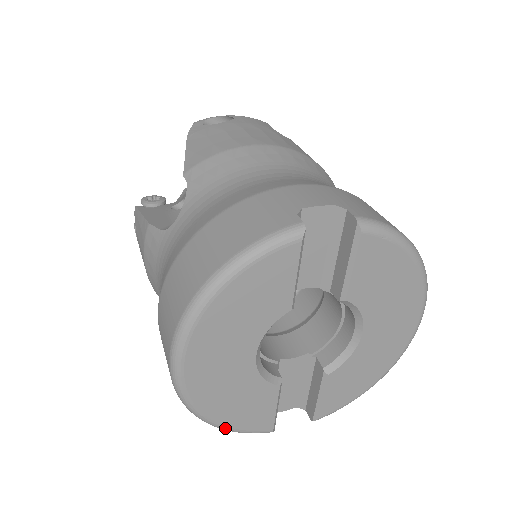
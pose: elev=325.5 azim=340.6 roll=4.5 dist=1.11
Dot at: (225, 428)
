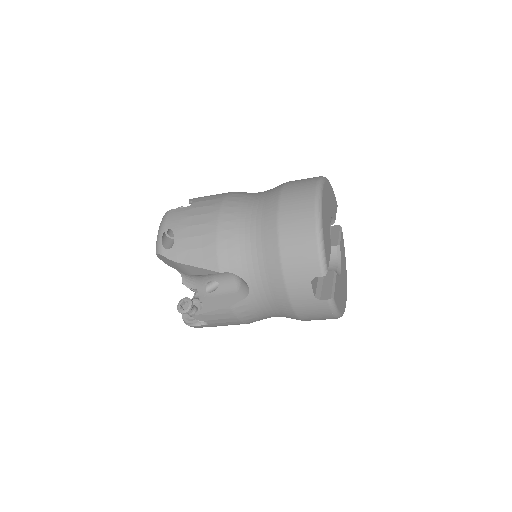
Dot at: (322, 234)
